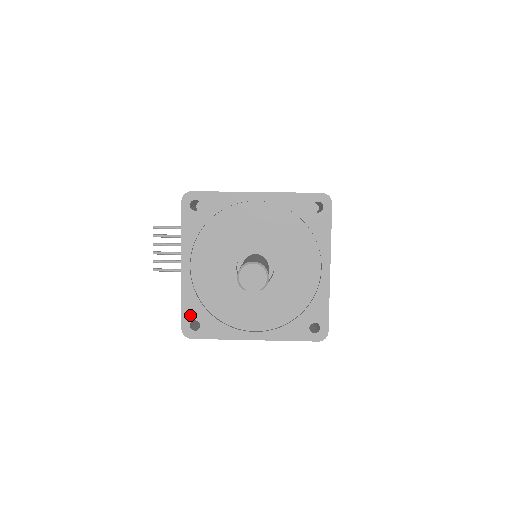
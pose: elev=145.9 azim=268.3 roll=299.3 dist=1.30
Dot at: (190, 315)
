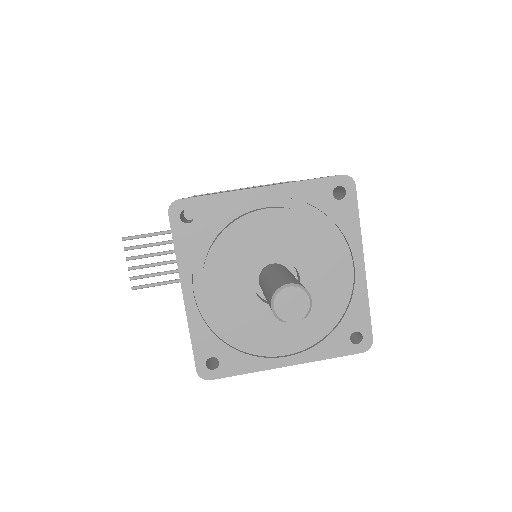
Dot at: (204, 352)
